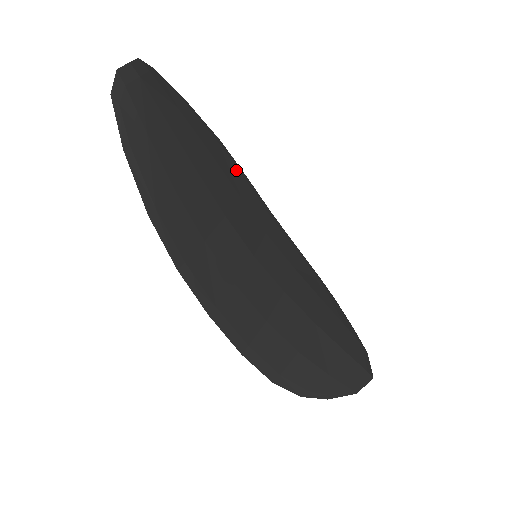
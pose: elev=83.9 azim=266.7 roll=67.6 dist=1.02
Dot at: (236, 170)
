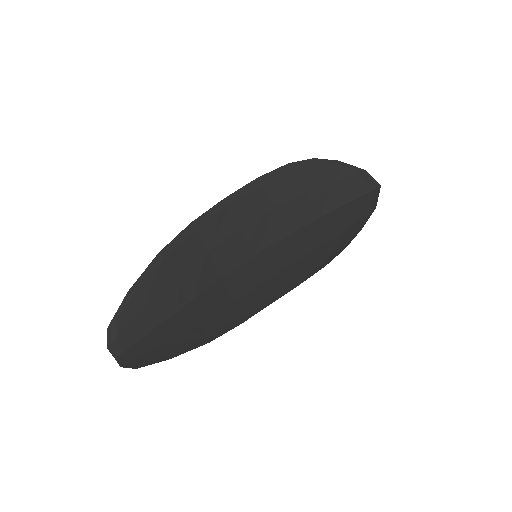
Dot at: (185, 243)
